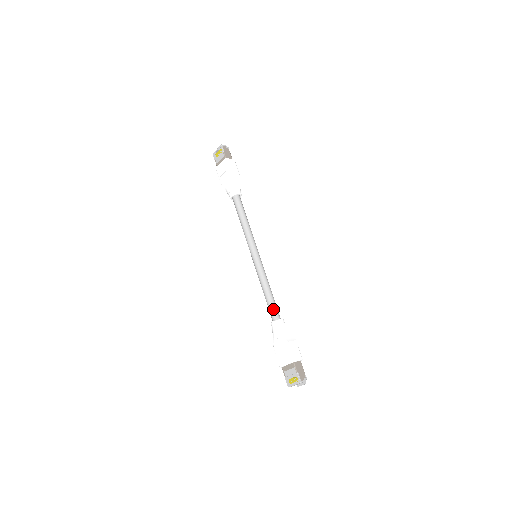
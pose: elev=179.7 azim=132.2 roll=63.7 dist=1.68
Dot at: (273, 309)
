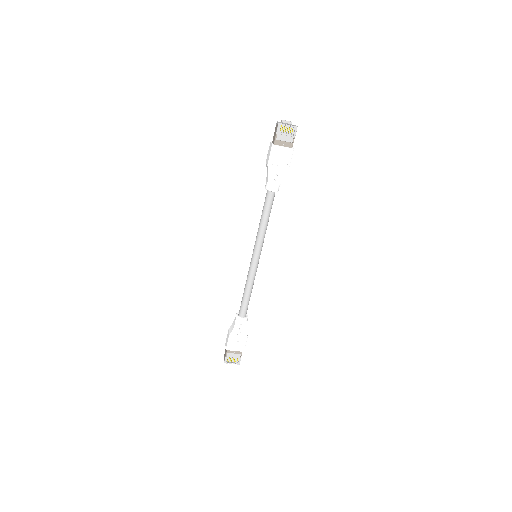
Dot at: (247, 308)
